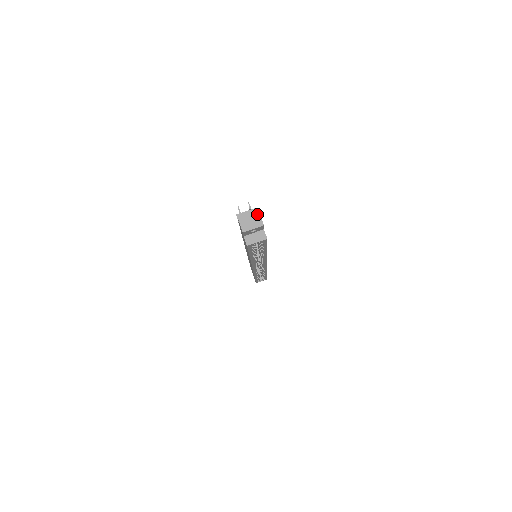
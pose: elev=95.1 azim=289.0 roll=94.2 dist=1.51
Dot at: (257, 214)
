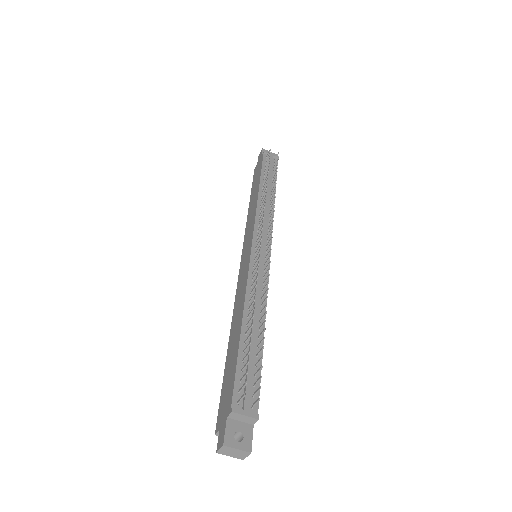
Dot at: (247, 453)
